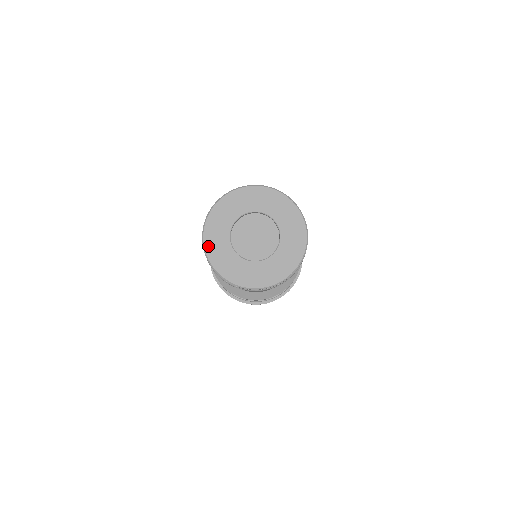
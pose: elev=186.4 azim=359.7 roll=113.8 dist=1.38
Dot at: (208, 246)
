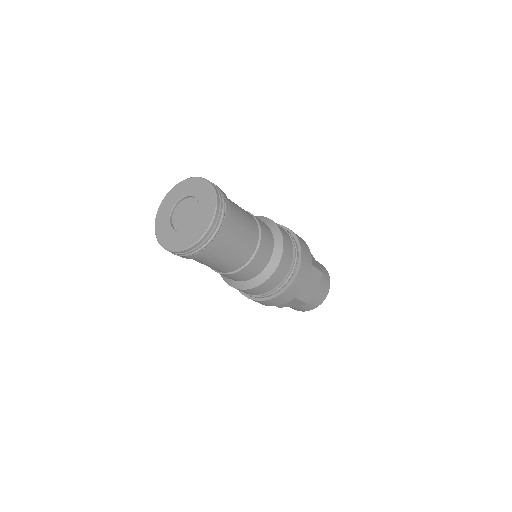
Dot at: (158, 214)
